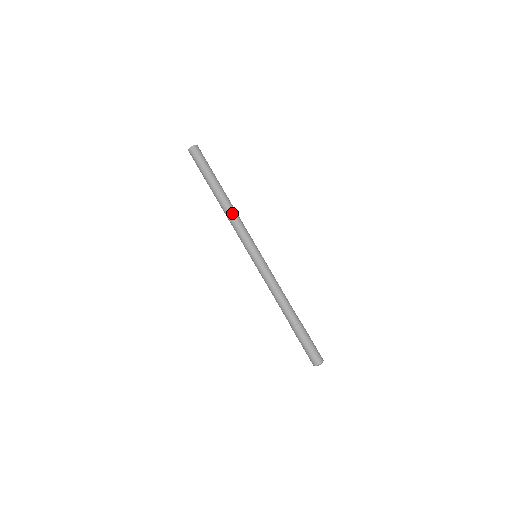
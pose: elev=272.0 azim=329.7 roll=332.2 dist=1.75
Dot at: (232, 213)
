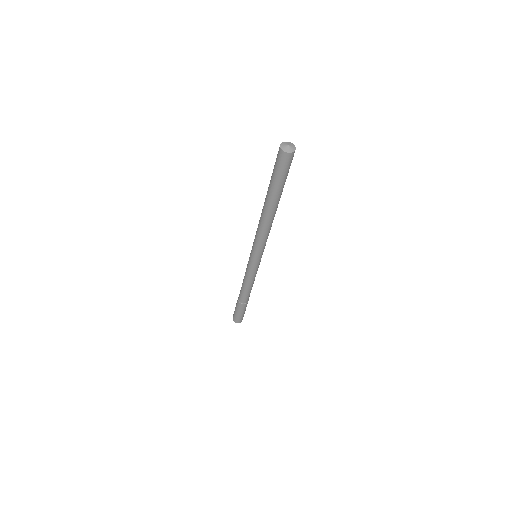
Dot at: (264, 226)
